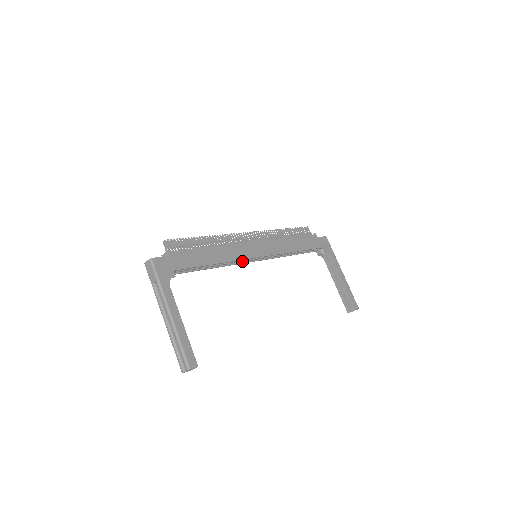
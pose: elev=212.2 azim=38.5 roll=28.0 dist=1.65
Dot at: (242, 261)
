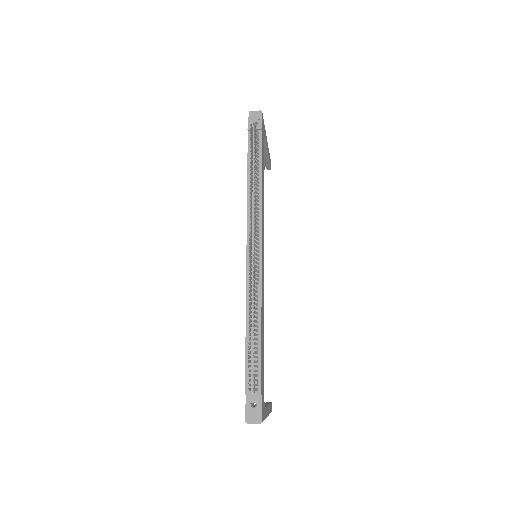
Dot at: occluded
